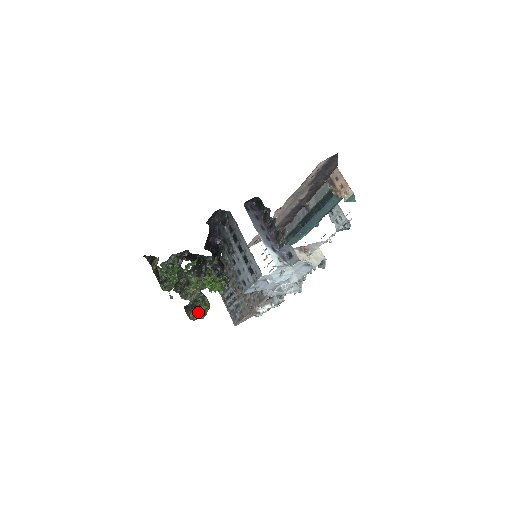
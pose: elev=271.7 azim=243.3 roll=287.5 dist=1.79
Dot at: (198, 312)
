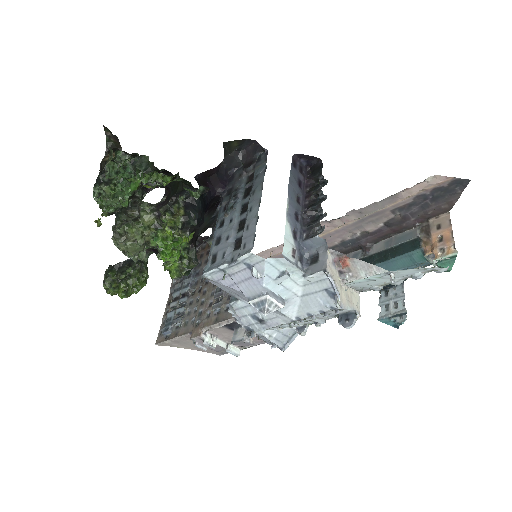
Dot at: (121, 282)
